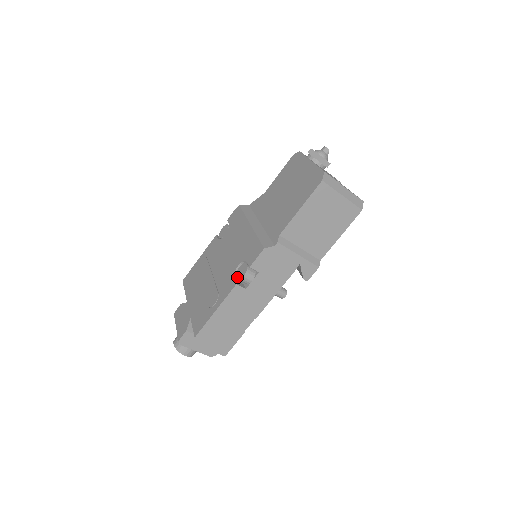
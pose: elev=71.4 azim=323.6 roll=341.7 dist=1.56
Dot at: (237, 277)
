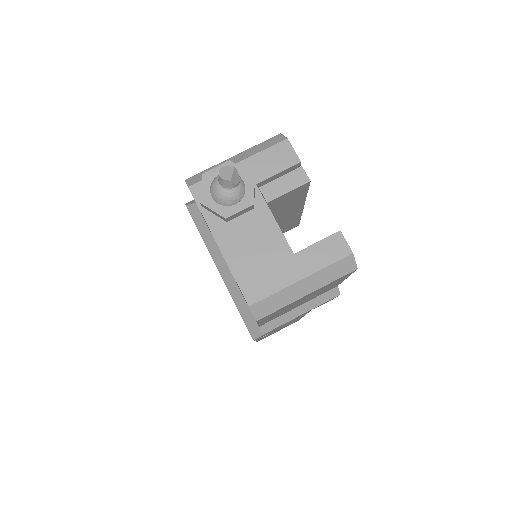
Dot at: occluded
